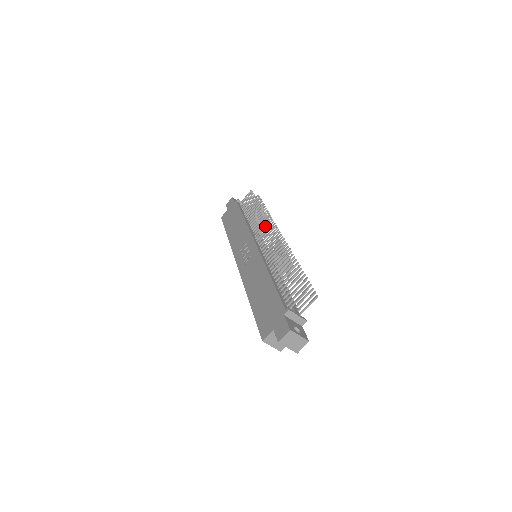
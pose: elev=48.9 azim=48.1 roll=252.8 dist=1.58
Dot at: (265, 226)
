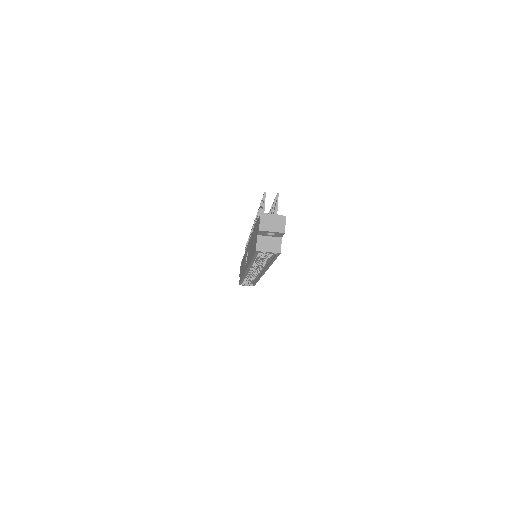
Dot at: occluded
